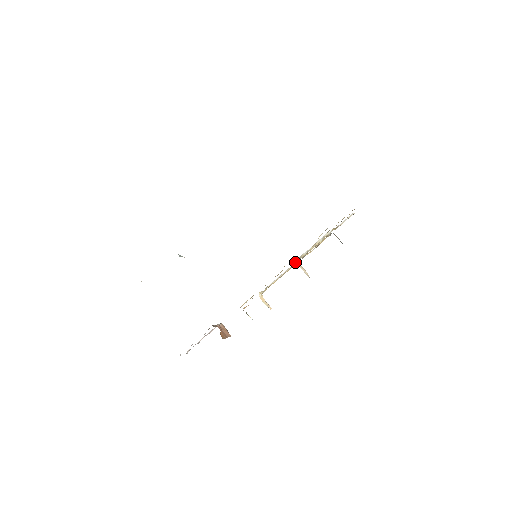
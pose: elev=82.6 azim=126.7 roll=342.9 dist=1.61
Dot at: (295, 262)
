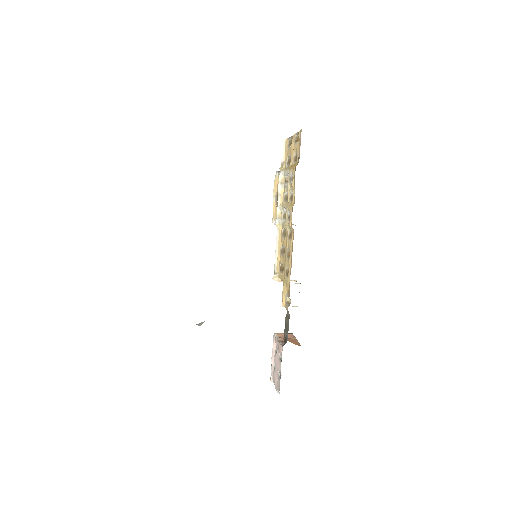
Dot at: (278, 226)
